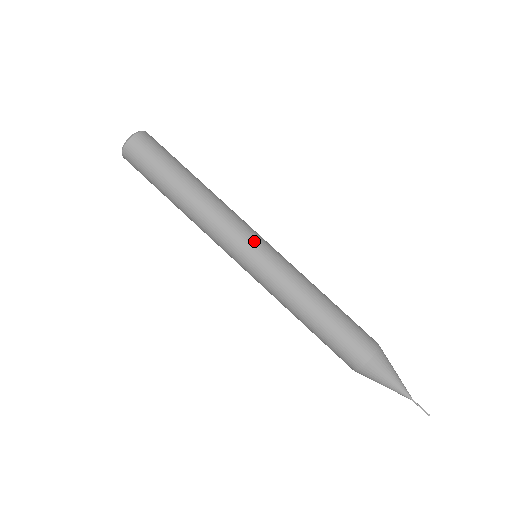
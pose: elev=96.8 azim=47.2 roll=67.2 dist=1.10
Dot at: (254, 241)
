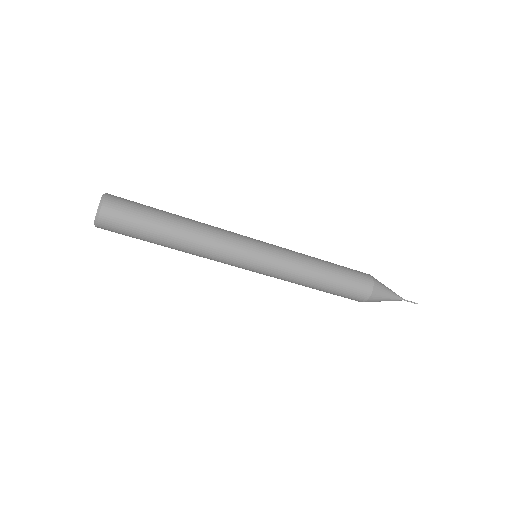
Dot at: (253, 251)
